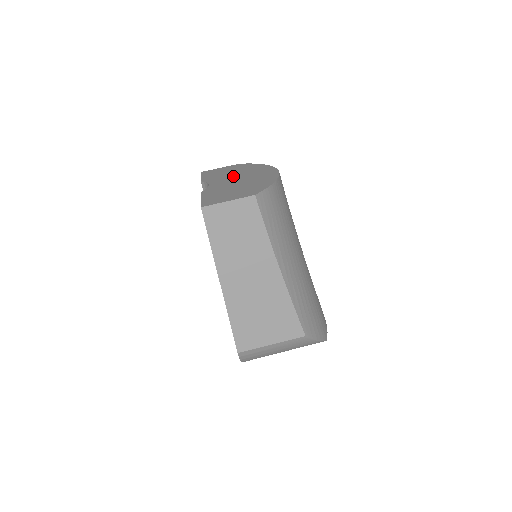
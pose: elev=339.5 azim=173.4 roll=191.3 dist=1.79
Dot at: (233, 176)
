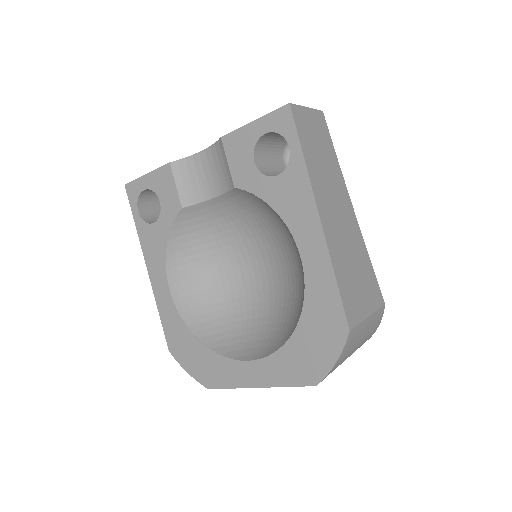
Dot at: occluded
